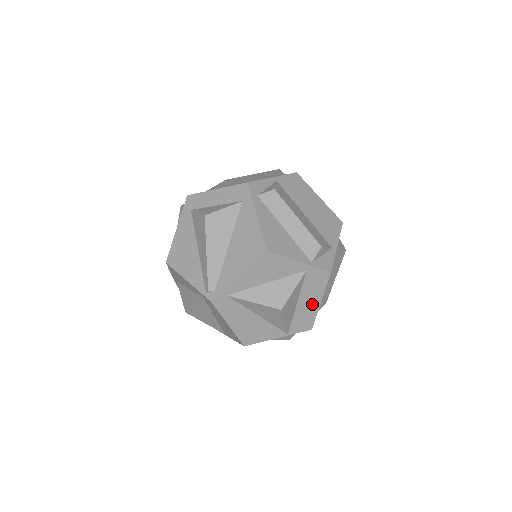
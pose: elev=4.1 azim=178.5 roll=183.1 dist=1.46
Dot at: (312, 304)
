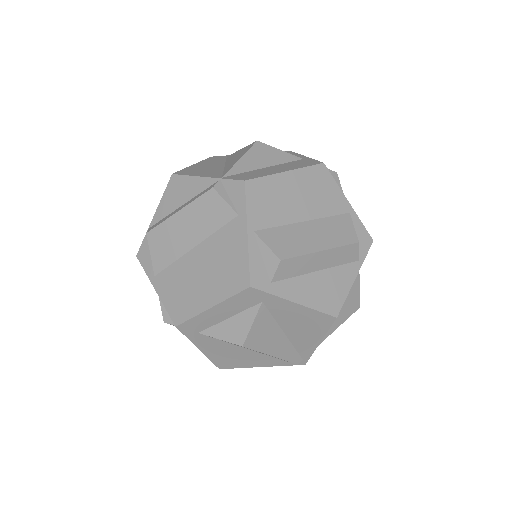
Dot at: occluded
